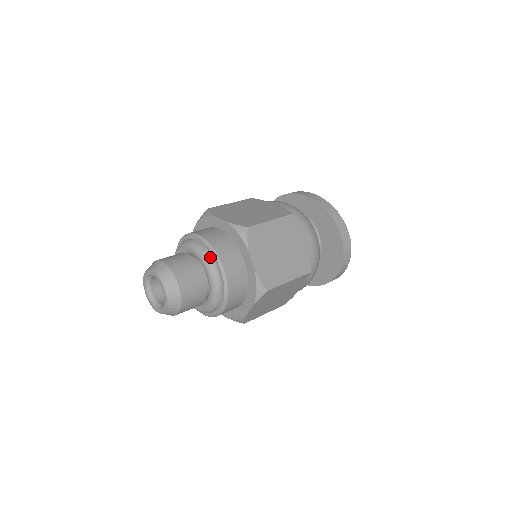
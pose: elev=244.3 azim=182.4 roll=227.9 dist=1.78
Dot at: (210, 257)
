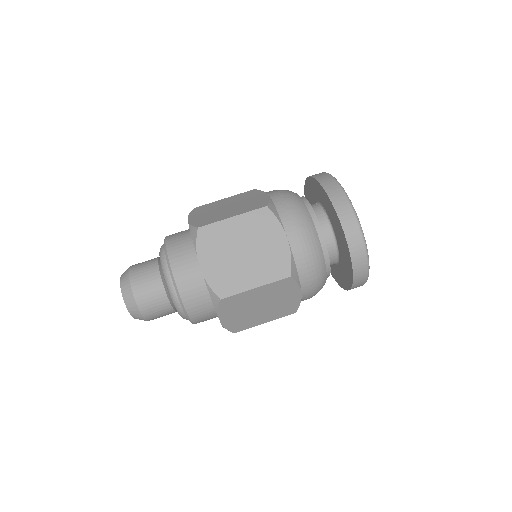
Dot at: (165, 262)
